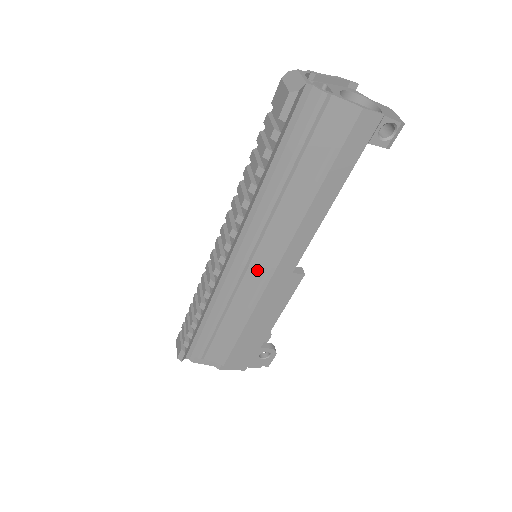
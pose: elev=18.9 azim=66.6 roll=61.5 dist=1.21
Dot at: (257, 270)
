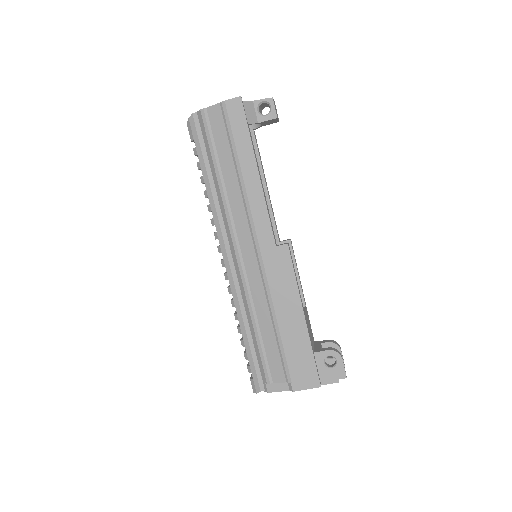
Dot at: (250, 258)
